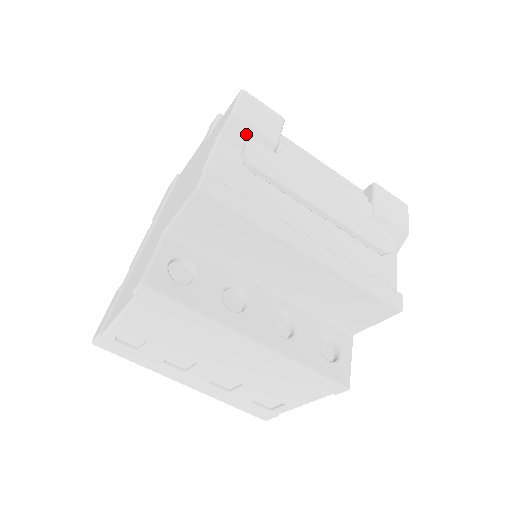
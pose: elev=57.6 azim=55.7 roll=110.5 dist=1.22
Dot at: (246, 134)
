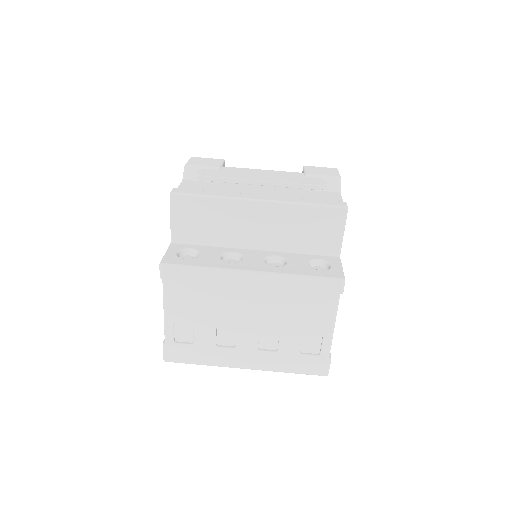
Dot at: occluded
